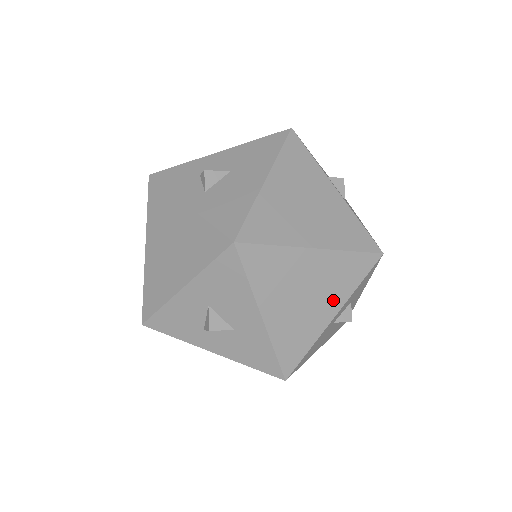
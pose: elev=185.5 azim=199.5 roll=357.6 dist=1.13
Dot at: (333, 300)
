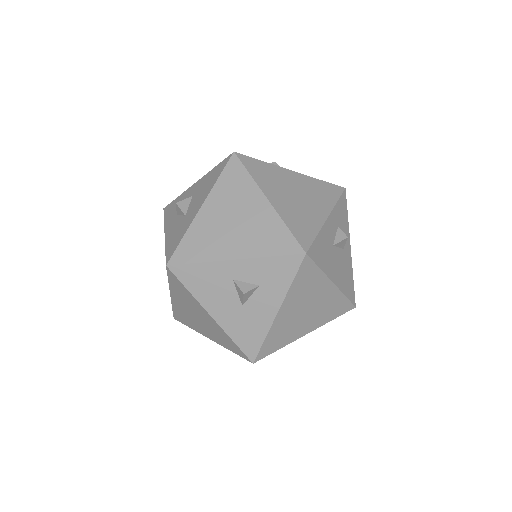
Dot at: (245, 246)
